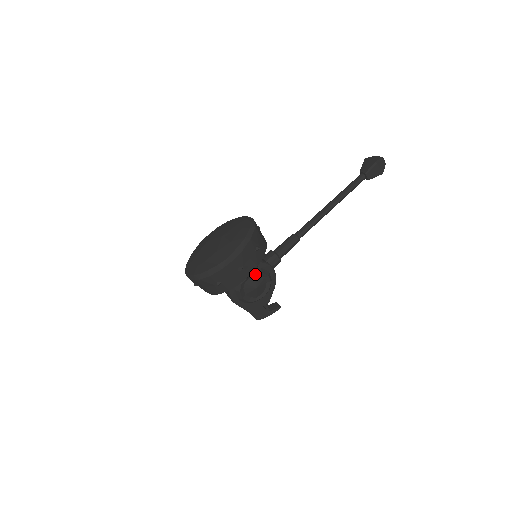
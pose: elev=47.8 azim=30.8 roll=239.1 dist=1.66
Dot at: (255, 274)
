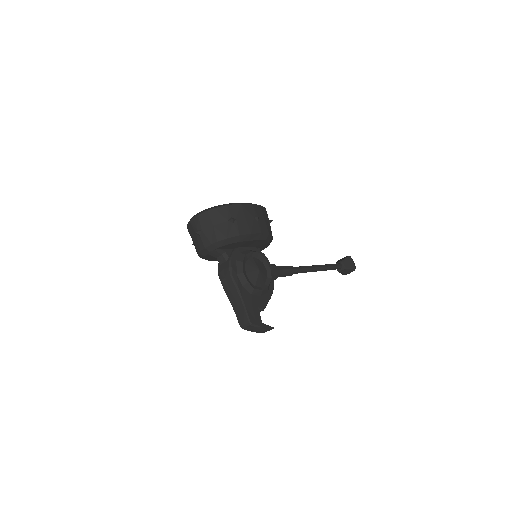
Dot at: (259, 257)
